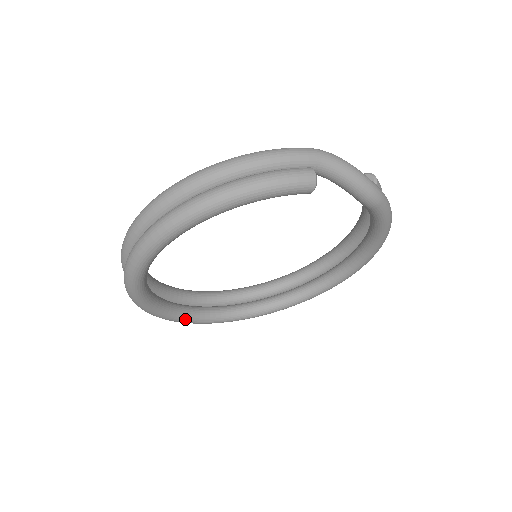
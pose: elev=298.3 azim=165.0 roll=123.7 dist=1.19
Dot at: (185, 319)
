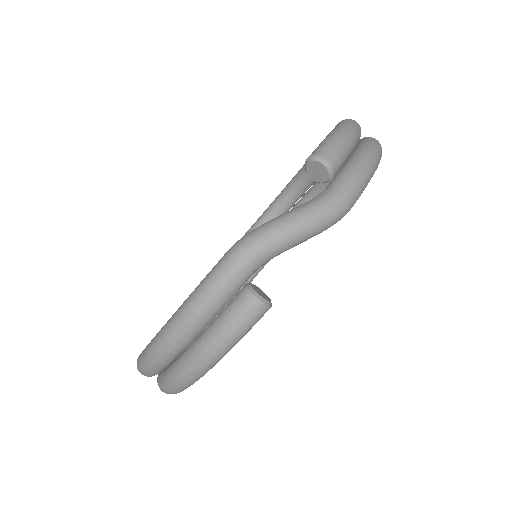
Dot at: occluded
